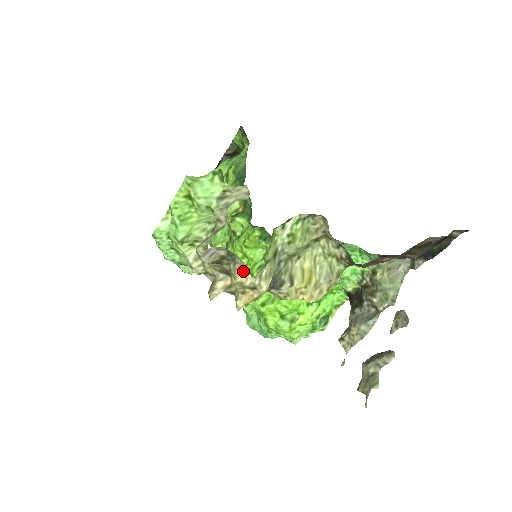
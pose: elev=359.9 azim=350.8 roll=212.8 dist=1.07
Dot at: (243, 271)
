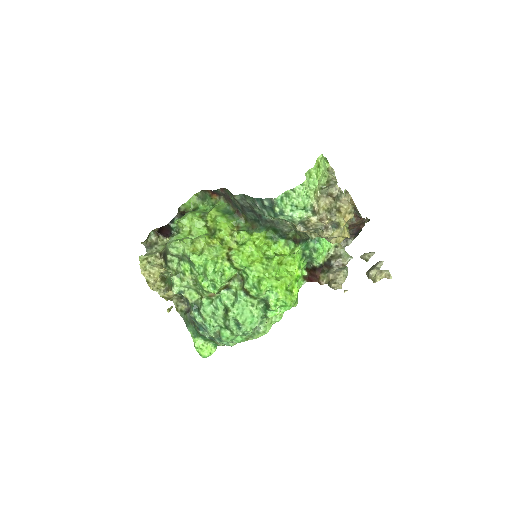
Dot at: (348, 202)
